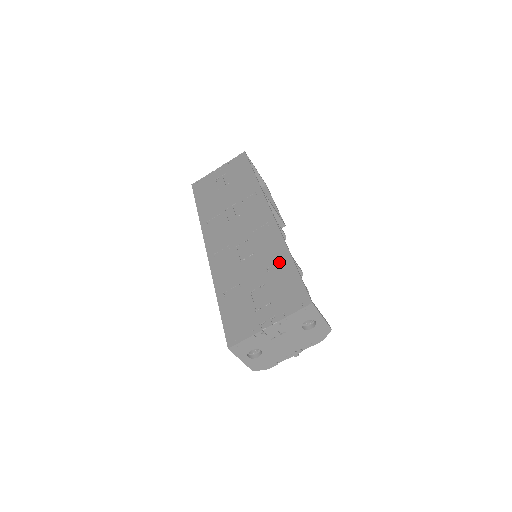
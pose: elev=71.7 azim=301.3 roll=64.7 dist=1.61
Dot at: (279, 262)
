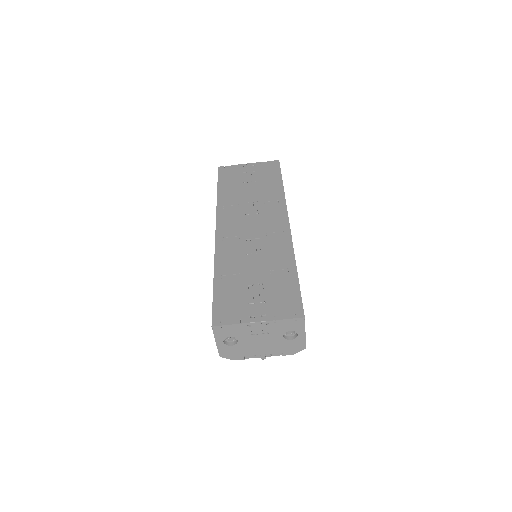
Dot at: (284, 270)
